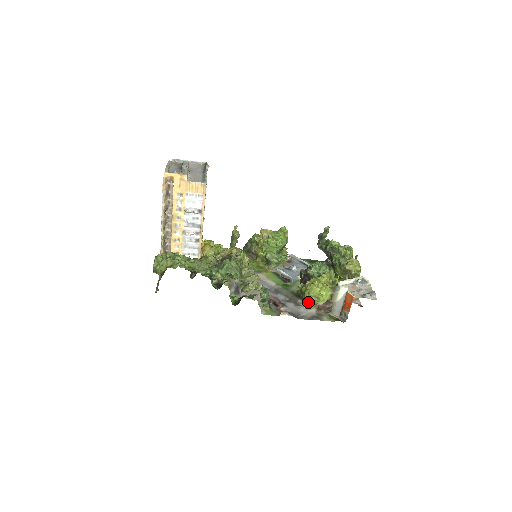
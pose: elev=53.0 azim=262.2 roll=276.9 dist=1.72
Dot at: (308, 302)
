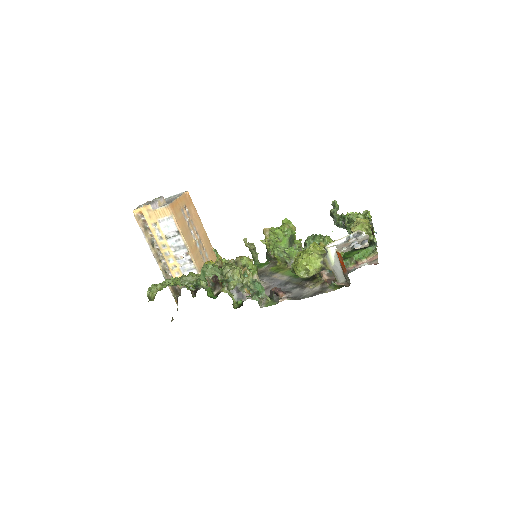
Dot at: (316, 281)
